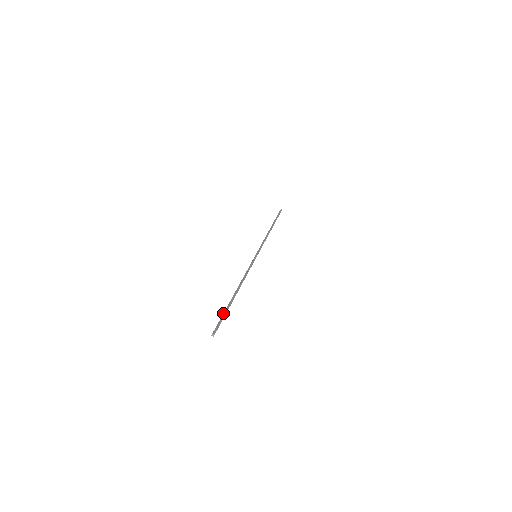
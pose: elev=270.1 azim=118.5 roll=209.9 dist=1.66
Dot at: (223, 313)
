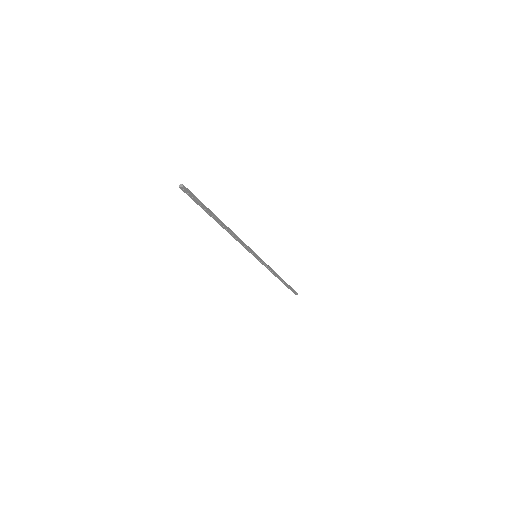
Dot at: occluded
